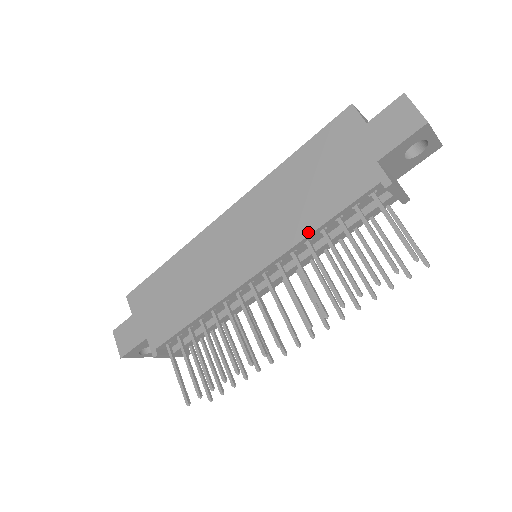
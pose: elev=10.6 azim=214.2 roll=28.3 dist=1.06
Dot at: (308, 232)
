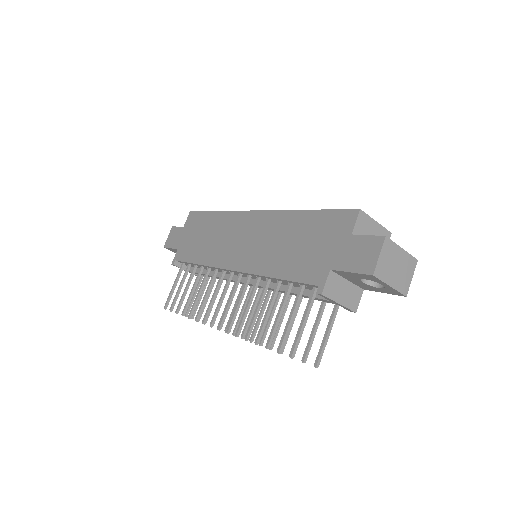
Dot at: (269, 274)
